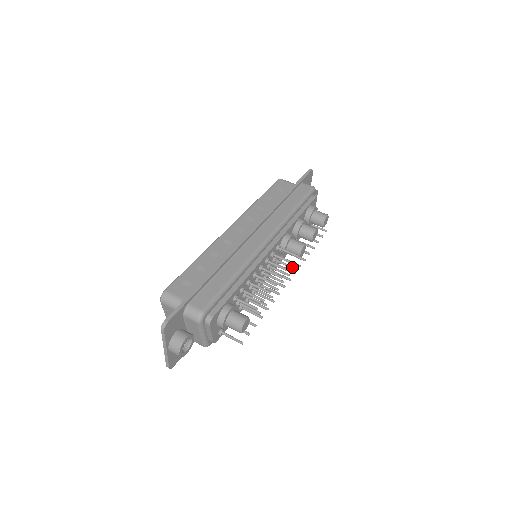
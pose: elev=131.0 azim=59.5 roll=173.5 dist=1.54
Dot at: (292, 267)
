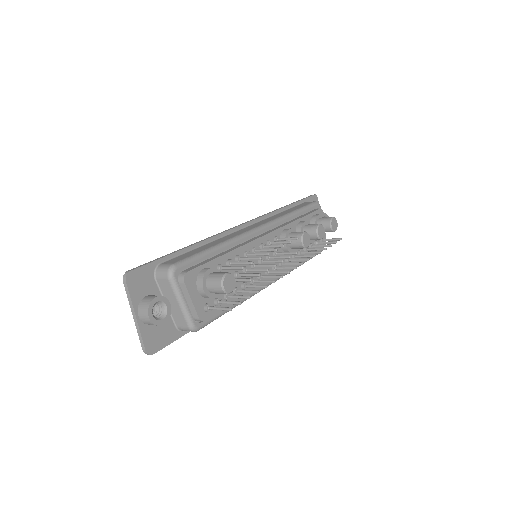
Dot at: (294, 252)
